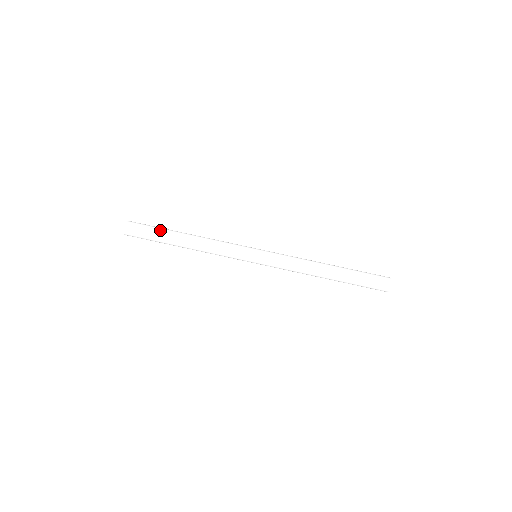
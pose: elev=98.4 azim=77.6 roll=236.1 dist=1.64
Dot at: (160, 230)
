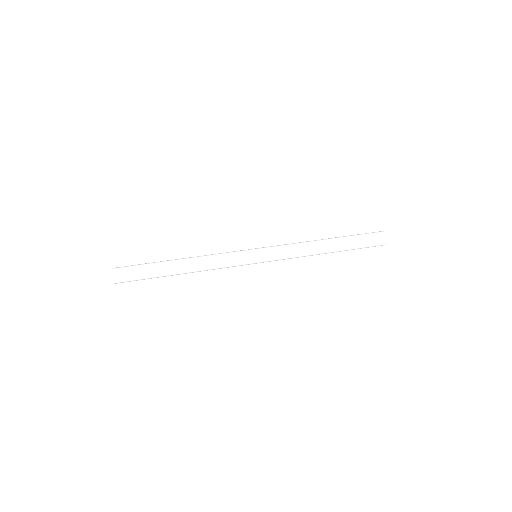
Dot at: (152, 265)
